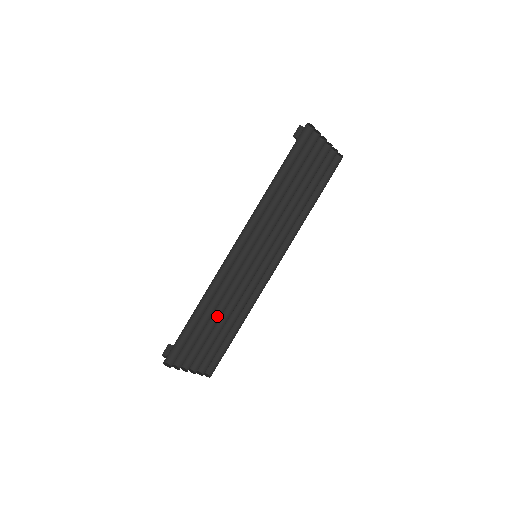
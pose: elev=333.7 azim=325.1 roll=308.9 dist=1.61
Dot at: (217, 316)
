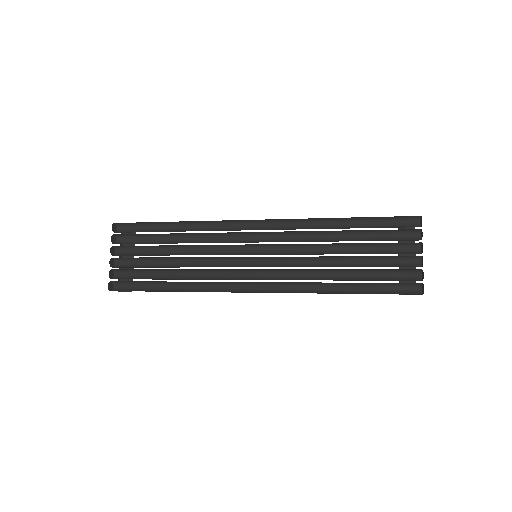
Dot at: occluded
